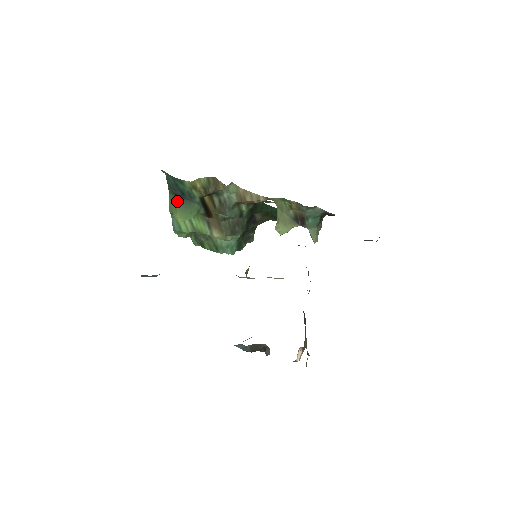
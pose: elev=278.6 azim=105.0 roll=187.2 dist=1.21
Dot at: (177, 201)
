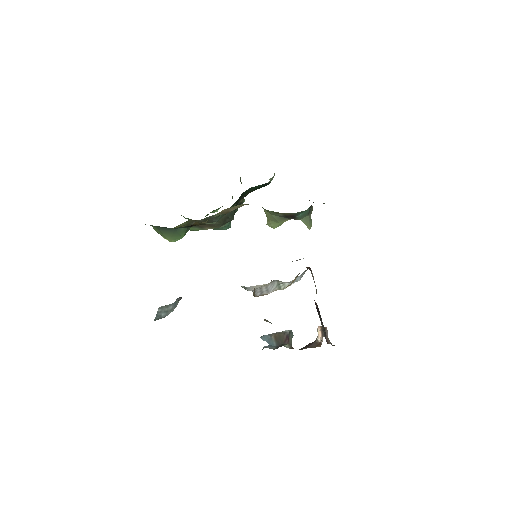
Dot at: (162, 231)
